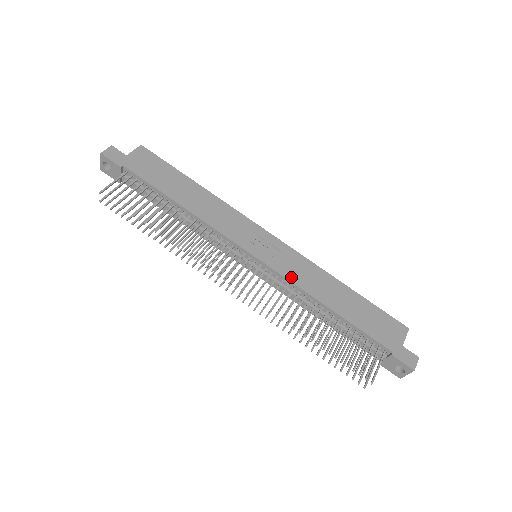
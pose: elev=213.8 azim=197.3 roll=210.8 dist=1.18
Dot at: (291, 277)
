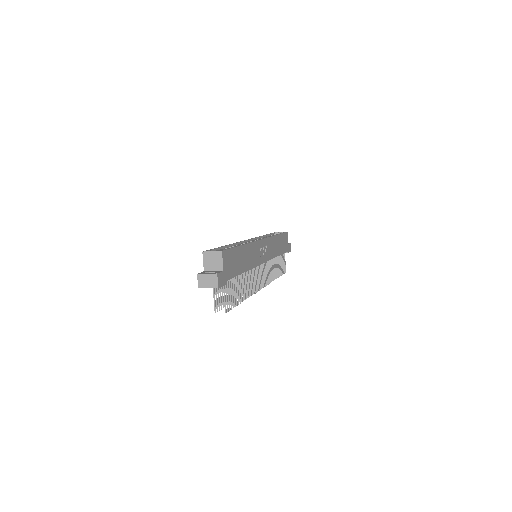
Dot at: (271, 257)
